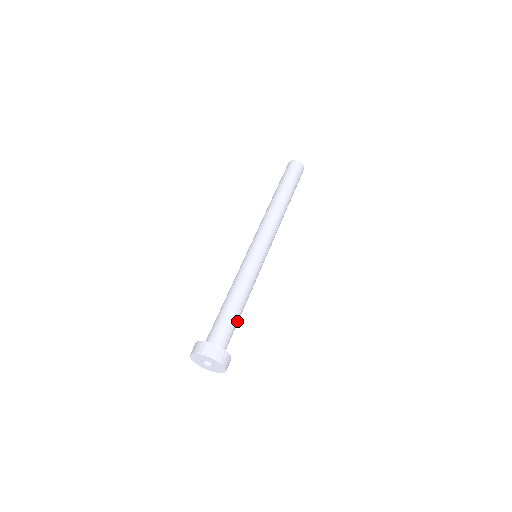
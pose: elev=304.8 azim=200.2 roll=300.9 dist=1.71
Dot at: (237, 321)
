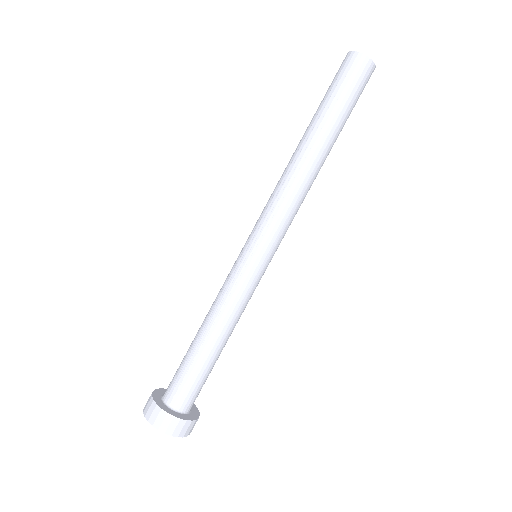
Dot at: (213, 365)
